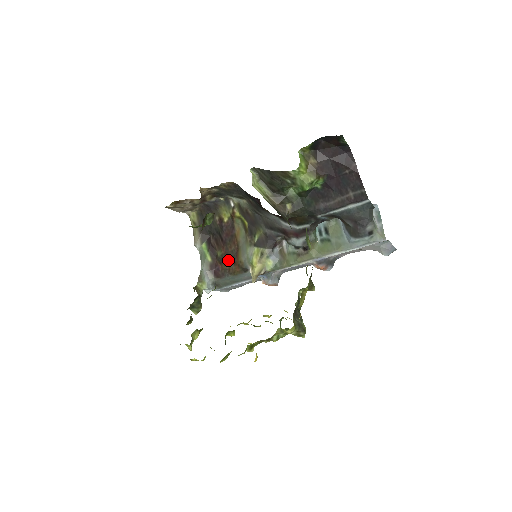
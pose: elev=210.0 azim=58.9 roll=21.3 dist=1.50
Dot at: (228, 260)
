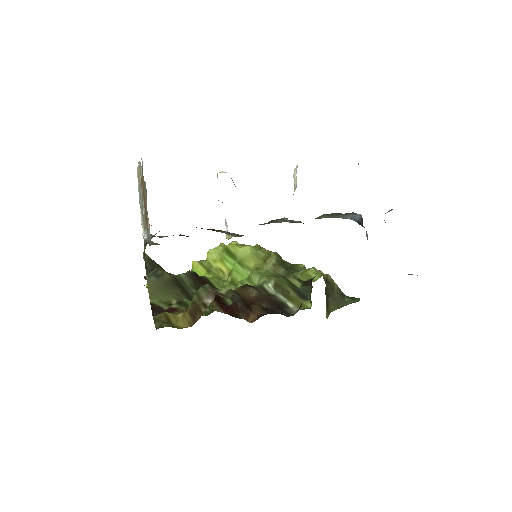
Dot at: occluded
